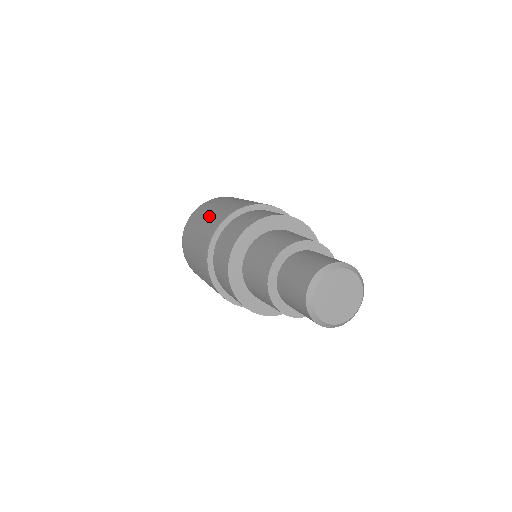
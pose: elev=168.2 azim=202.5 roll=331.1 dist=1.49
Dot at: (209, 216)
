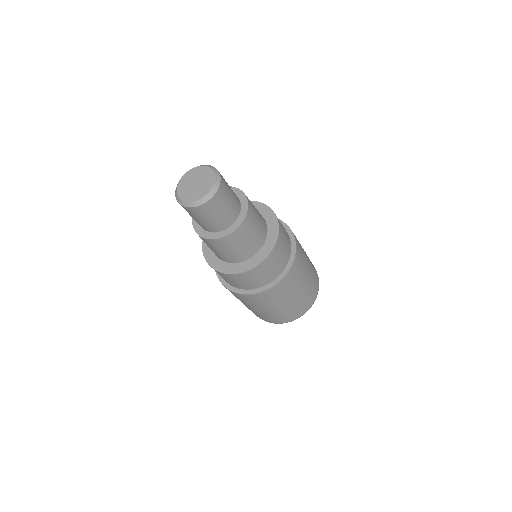
Dot at: occluded
